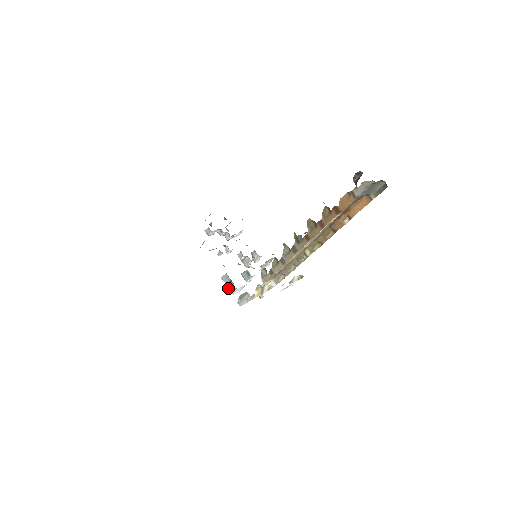
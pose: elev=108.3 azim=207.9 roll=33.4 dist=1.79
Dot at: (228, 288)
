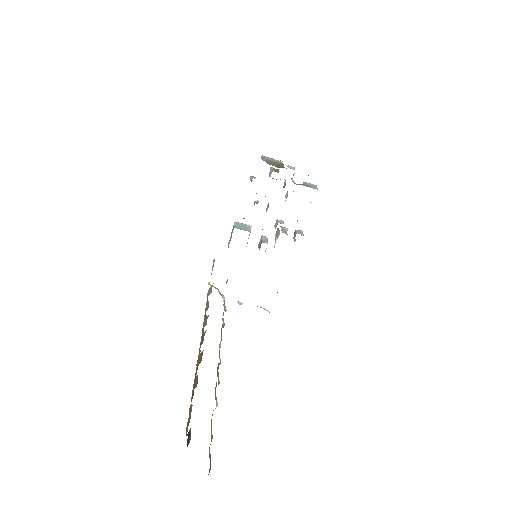
Dot at: occluded
